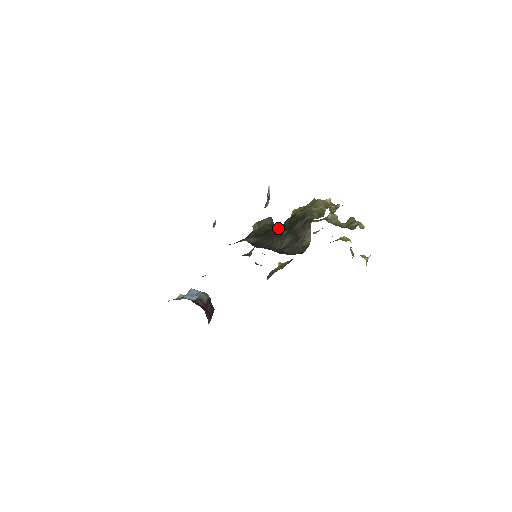
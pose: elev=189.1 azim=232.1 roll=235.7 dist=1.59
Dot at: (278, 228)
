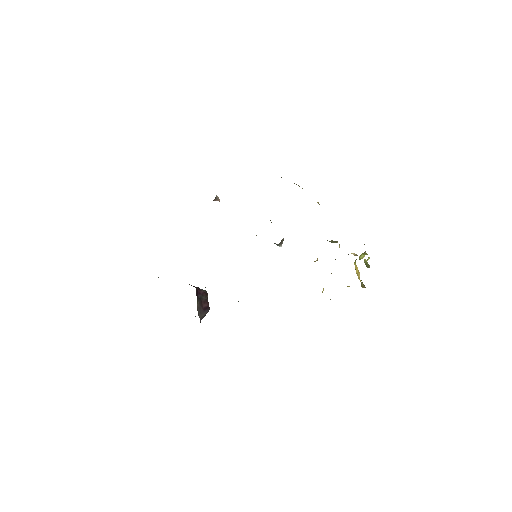
Dot at: occluded
